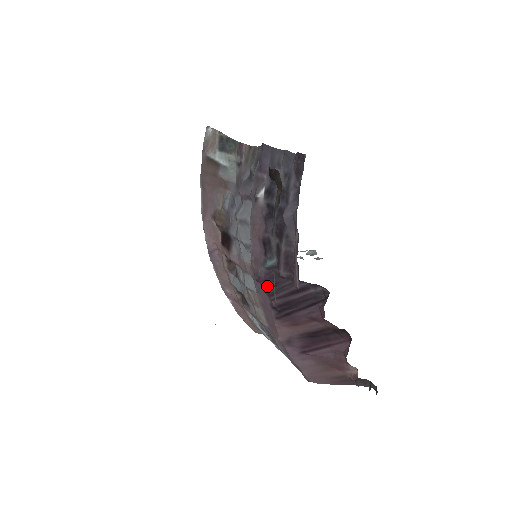
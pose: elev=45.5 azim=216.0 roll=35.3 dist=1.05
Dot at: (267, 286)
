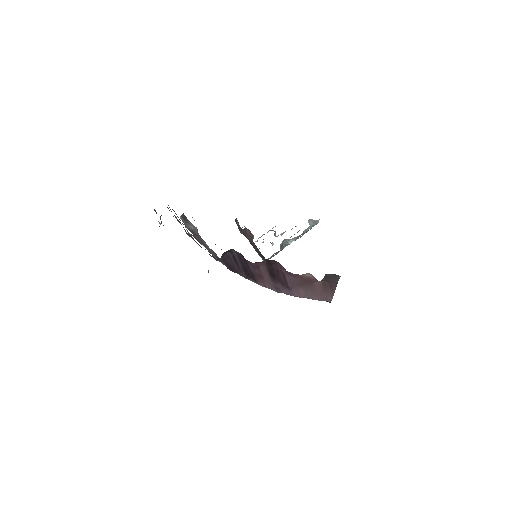
Dot at: (232, 270)
